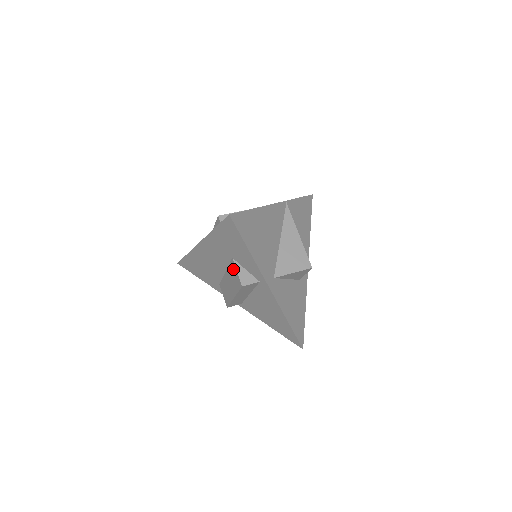
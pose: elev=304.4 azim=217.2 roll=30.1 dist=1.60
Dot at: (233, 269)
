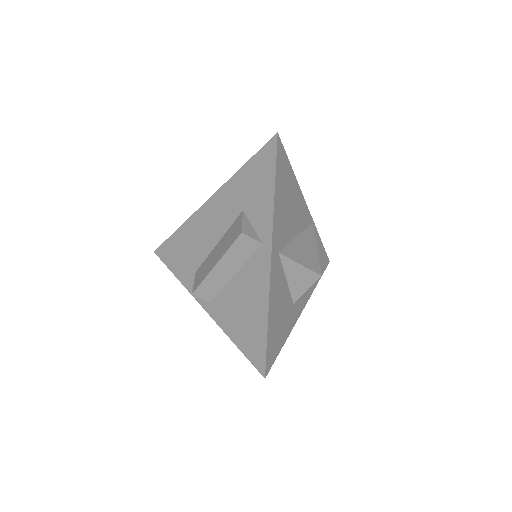
Dot at: (236, 223)
